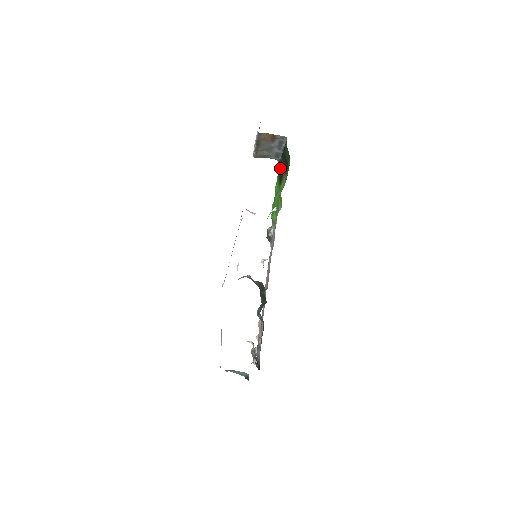
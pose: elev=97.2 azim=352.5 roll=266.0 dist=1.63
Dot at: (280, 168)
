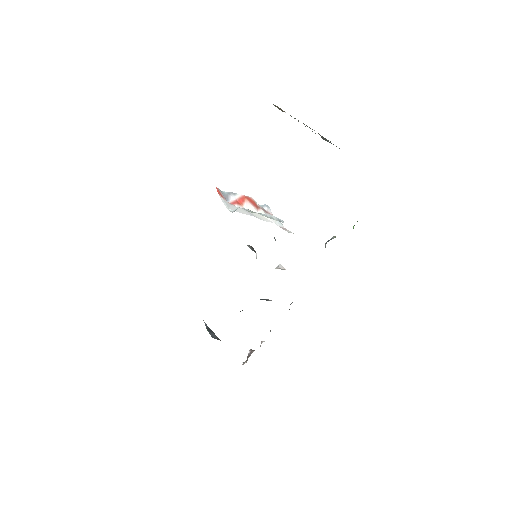
Dot at: occluded
